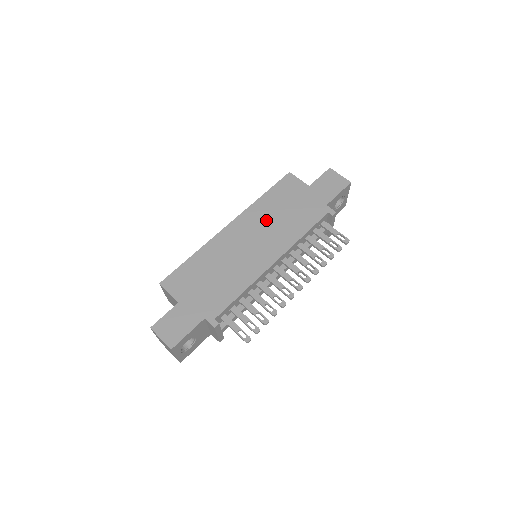
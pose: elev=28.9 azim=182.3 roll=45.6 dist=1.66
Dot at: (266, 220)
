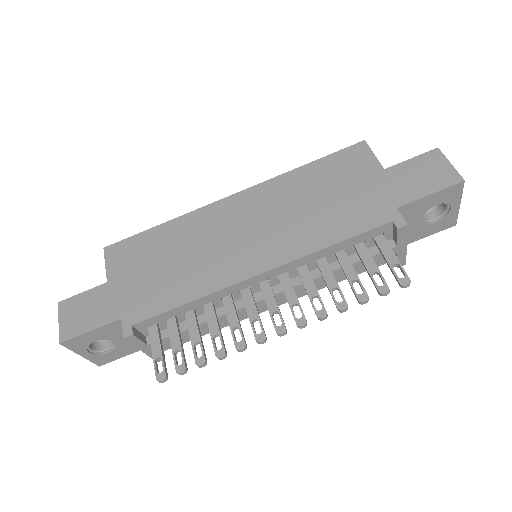
Dot at: (286, 204)
